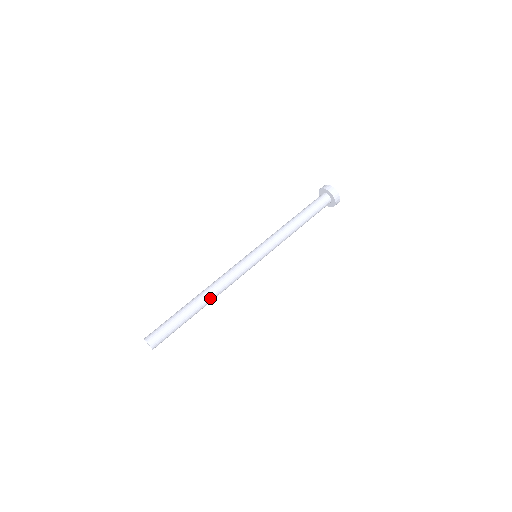
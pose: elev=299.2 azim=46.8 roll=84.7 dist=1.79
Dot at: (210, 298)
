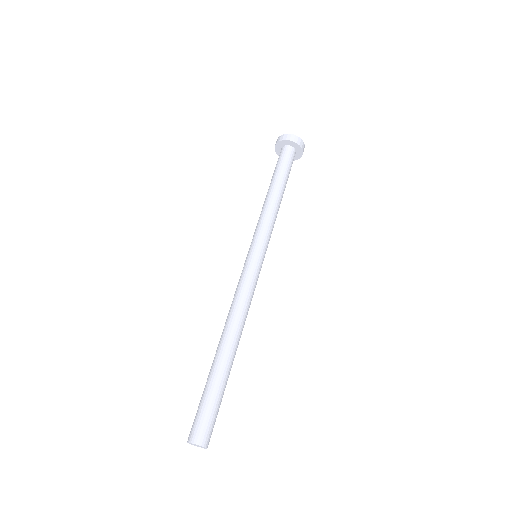
Dot at: (232, 335)
